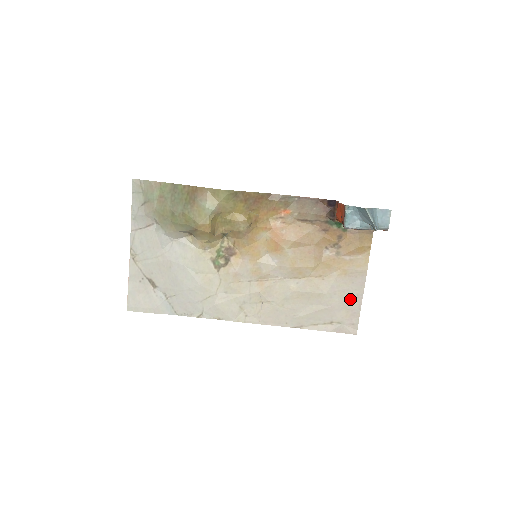
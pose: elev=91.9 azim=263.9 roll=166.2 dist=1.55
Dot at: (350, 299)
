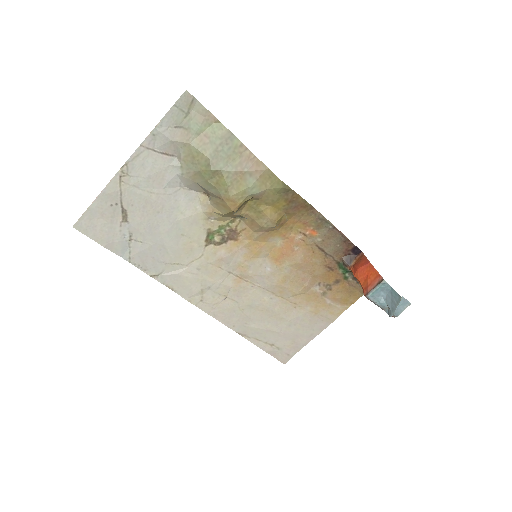
Dot at: (303, 335)
